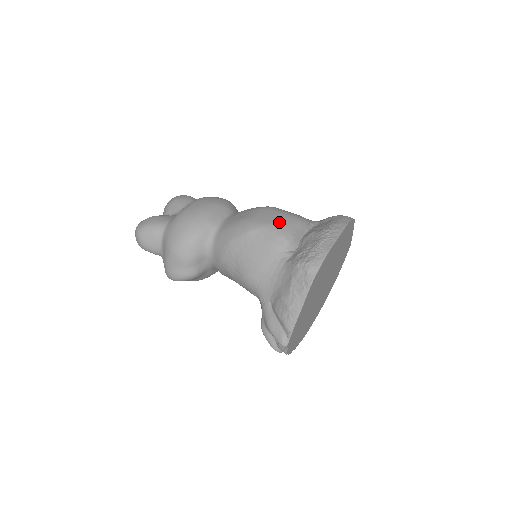
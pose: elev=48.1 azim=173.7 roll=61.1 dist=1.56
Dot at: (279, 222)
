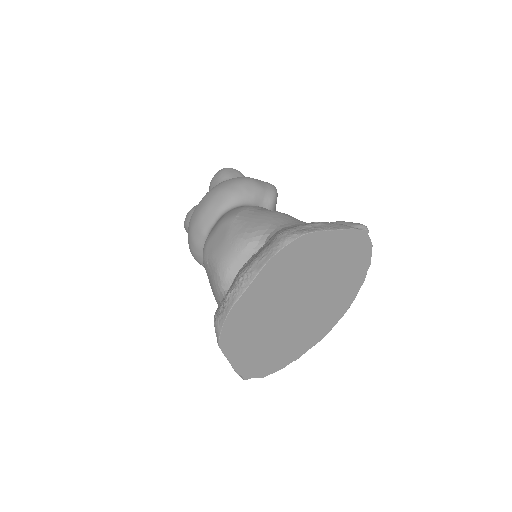
Dot at: (218, 252)
